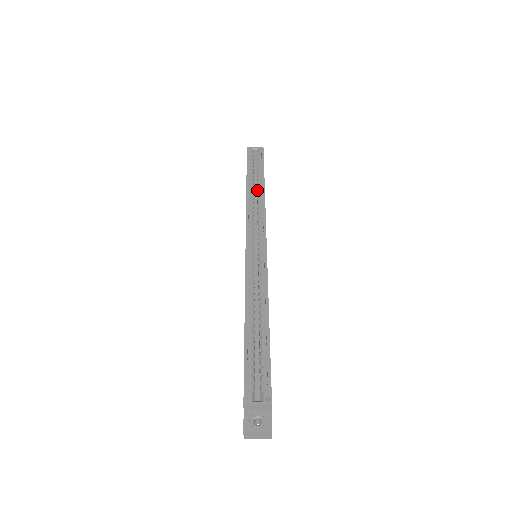
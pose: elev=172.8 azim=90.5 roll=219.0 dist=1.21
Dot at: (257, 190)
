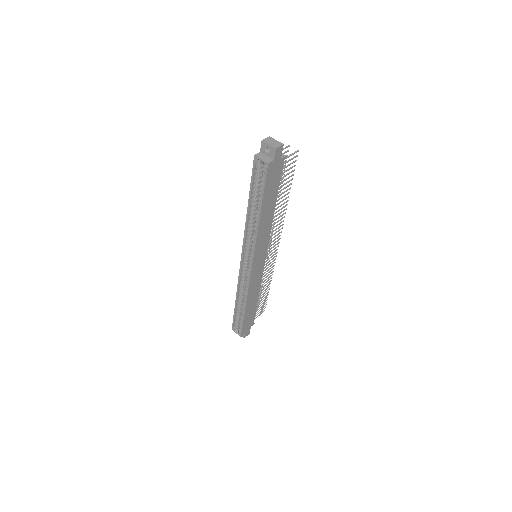
Dot at: (257, 212)
